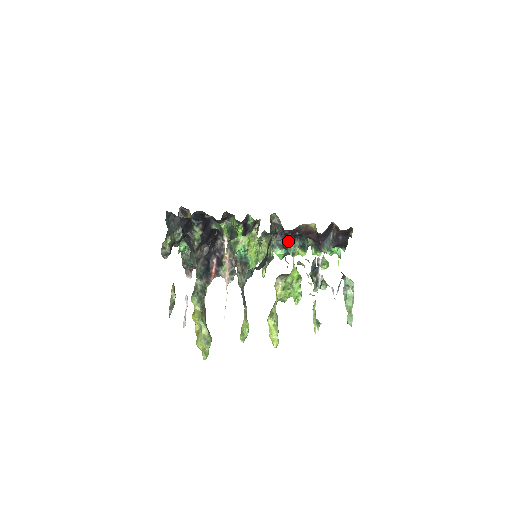
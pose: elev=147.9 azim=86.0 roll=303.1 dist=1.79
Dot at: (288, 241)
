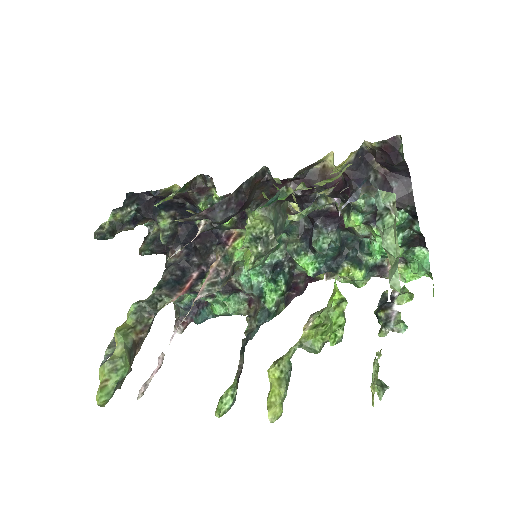
Dot at: (312, 229)
